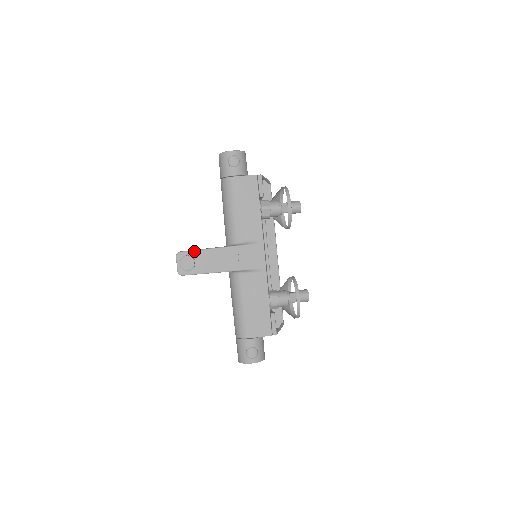
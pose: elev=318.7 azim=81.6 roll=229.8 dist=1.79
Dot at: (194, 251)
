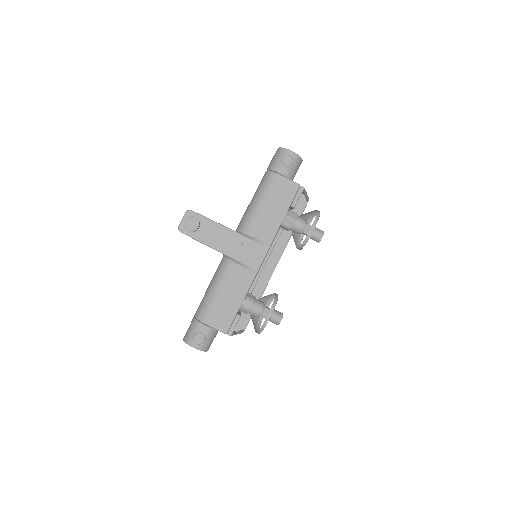
Dot at: (204, 217)
